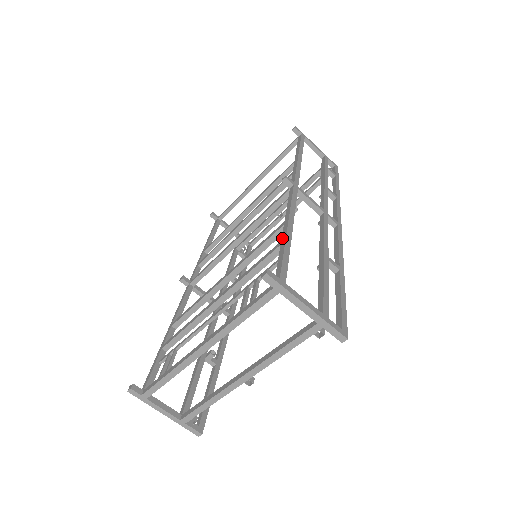
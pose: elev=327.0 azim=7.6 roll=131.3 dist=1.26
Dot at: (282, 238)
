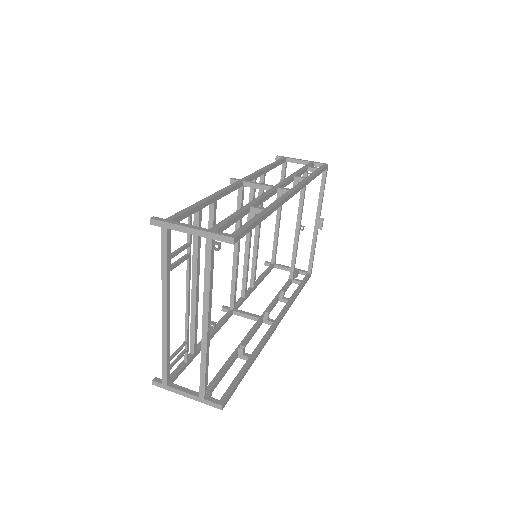
Dot at: occluded
